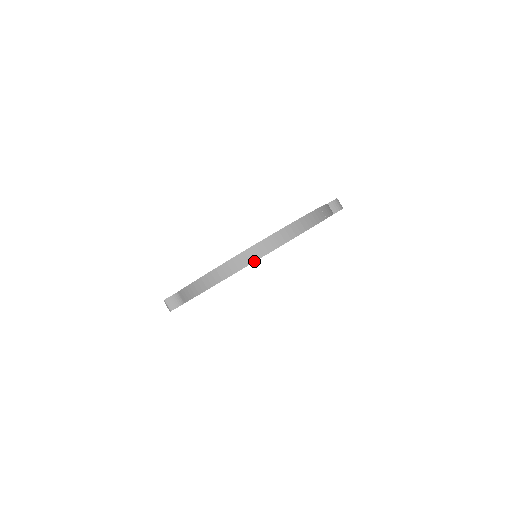
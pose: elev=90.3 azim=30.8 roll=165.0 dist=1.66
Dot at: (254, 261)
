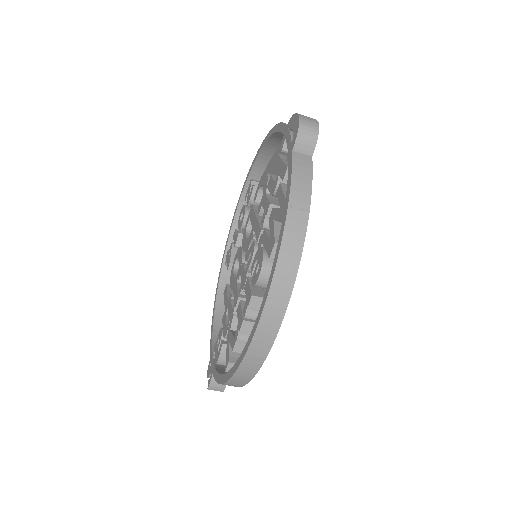
Dot at: (263, 361)
